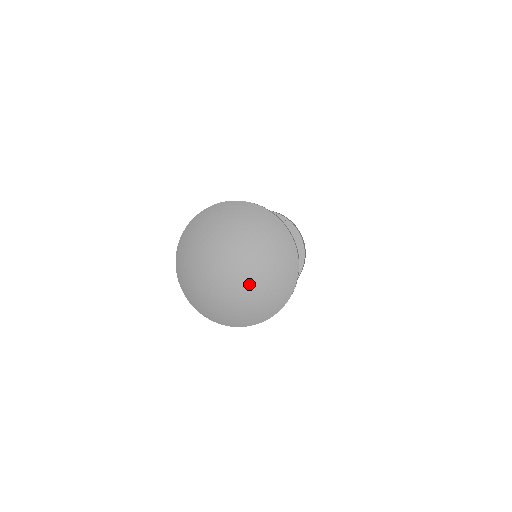
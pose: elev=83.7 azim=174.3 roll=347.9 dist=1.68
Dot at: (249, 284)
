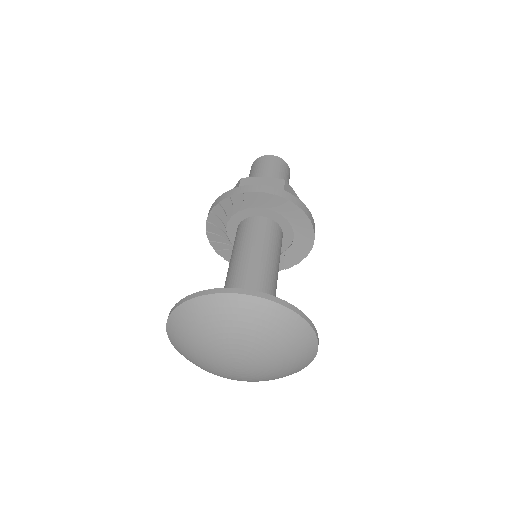
Dot at: (237, 377)
